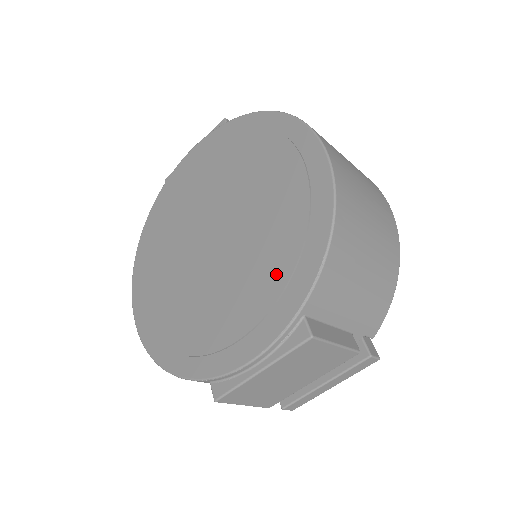
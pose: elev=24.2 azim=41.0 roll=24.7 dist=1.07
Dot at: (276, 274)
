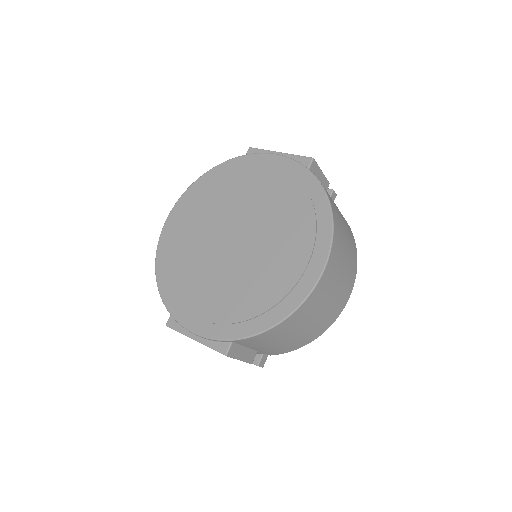
Dot at: (238, 311)
